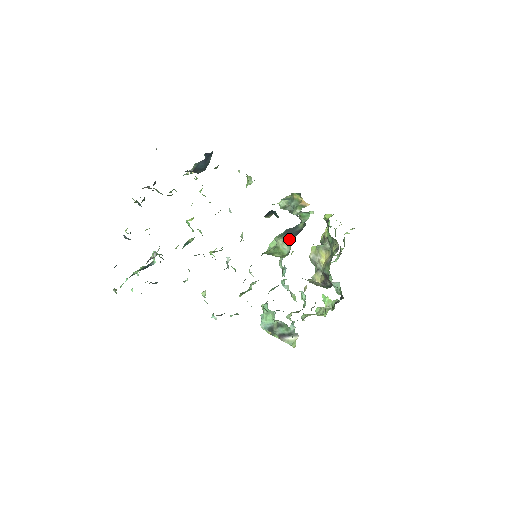
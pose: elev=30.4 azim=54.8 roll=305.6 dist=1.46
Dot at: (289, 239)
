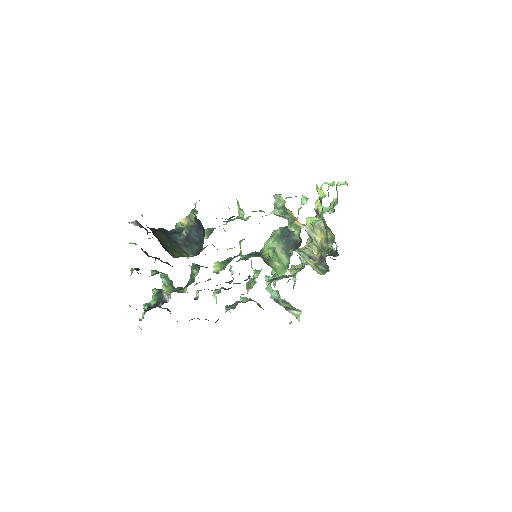
Dot at: (287, 252)
